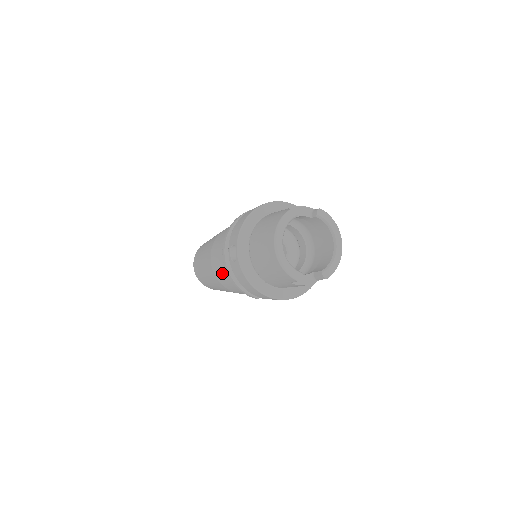
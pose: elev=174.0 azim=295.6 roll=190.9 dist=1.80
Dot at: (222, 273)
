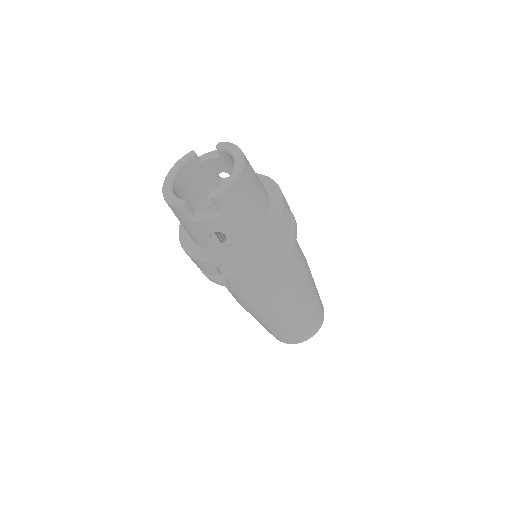
Dot at: occluded
